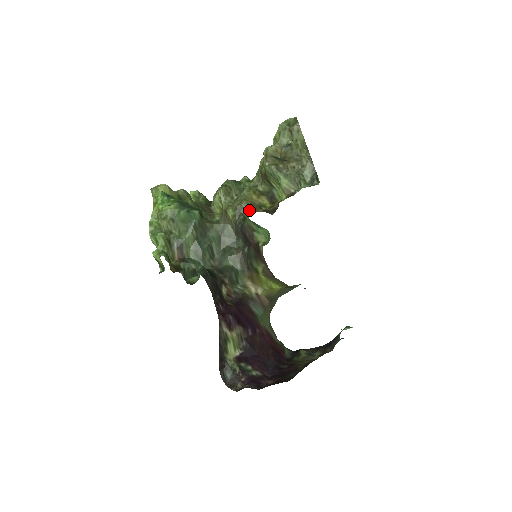
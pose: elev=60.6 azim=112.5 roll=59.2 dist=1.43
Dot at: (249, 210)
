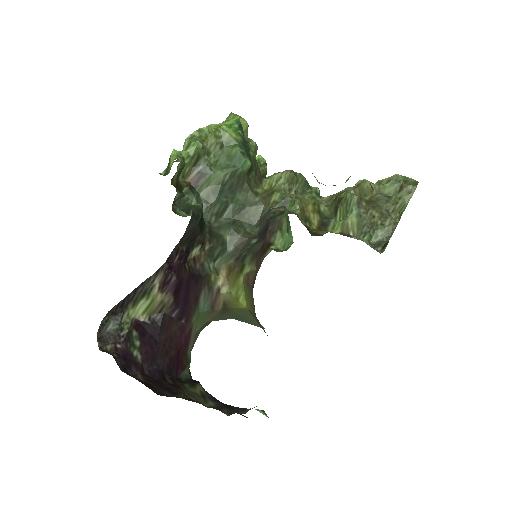
Dot at: (294, 211)
